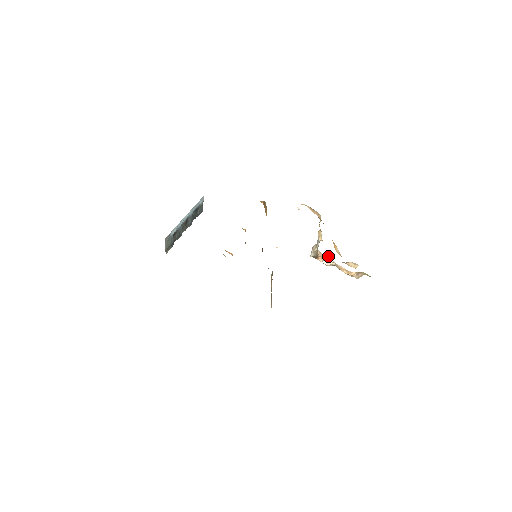
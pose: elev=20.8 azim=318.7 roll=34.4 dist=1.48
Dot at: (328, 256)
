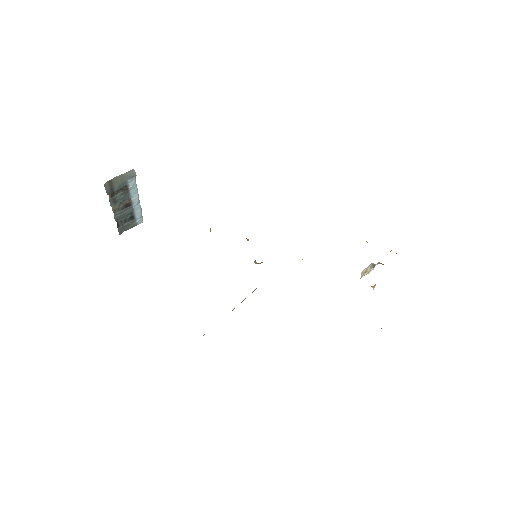
Dot at: (373, 289)
